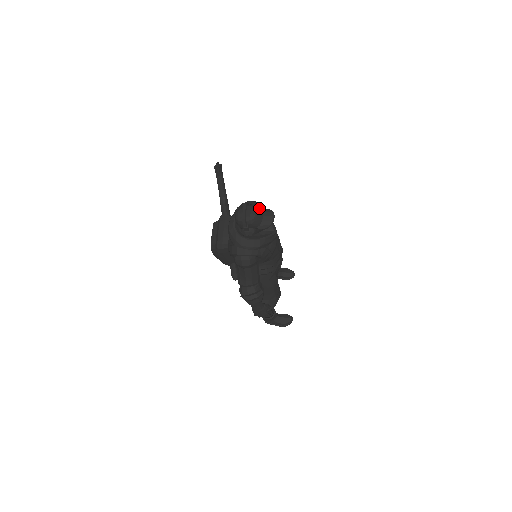
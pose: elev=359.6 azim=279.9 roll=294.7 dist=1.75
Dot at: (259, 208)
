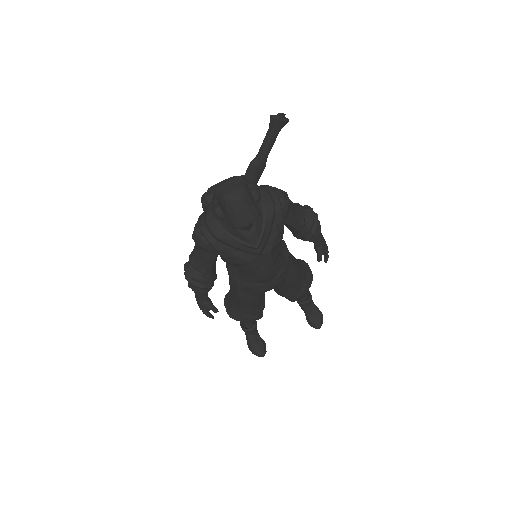
Dot at: (251, 200)
